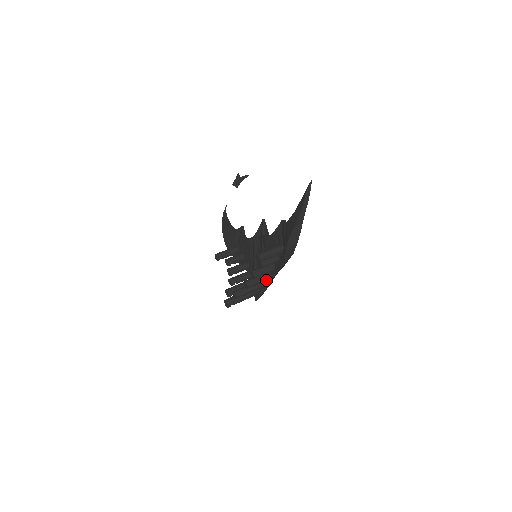
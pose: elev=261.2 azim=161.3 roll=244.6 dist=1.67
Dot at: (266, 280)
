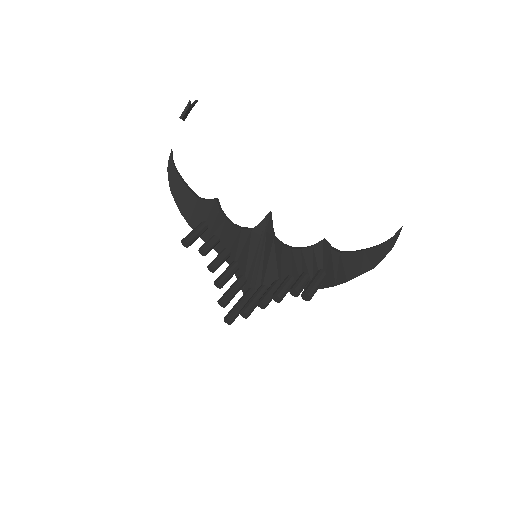
Dot at: occluded
